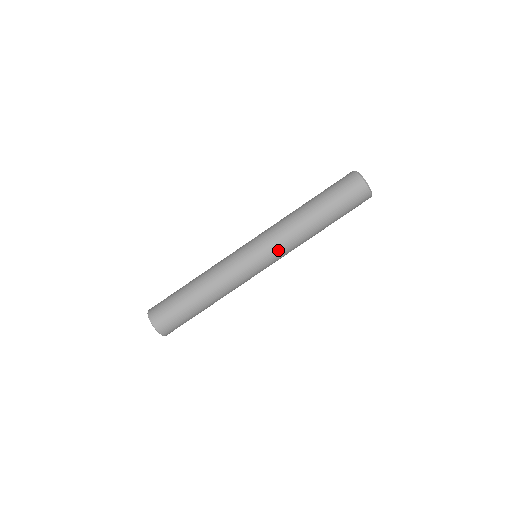
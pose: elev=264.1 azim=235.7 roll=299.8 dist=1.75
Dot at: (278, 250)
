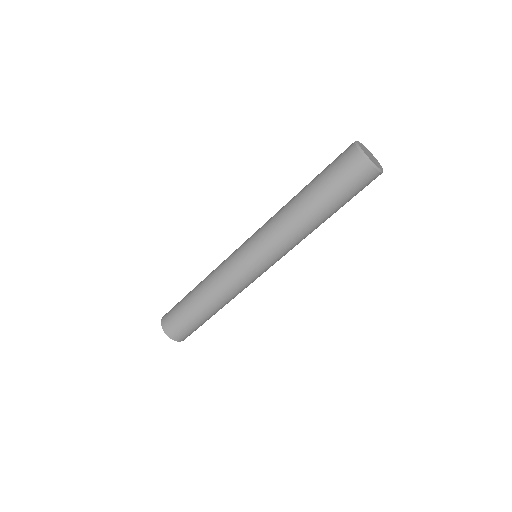
Dot at: (275, 253)
